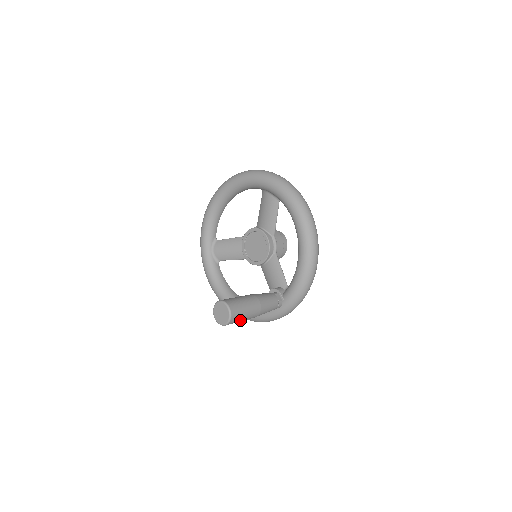
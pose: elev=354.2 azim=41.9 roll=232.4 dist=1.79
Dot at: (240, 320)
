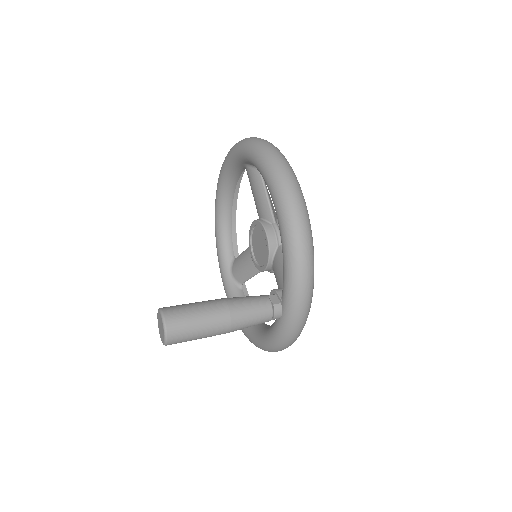
Dot at: (192, 334)
